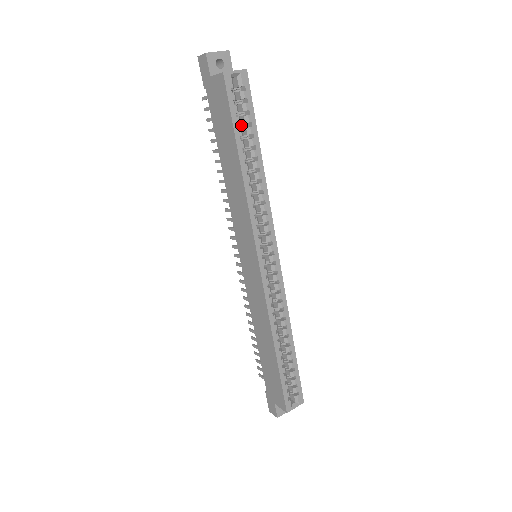
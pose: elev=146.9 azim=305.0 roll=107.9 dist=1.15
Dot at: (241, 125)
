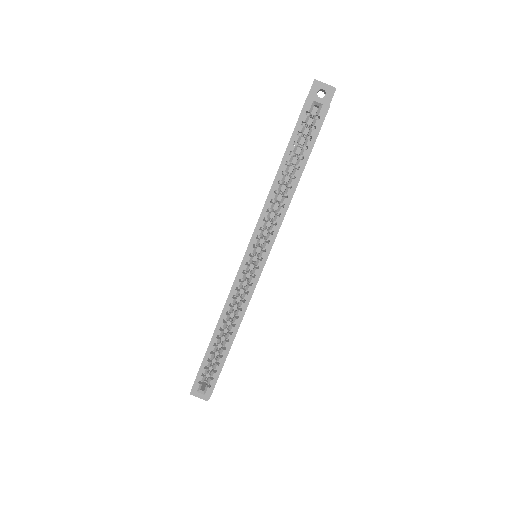
Dot at: (302, 145)
